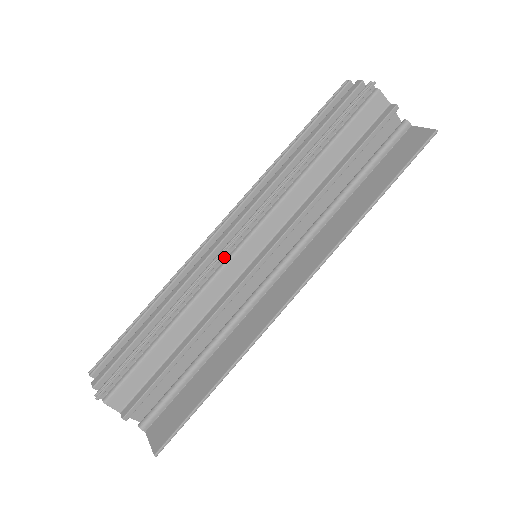
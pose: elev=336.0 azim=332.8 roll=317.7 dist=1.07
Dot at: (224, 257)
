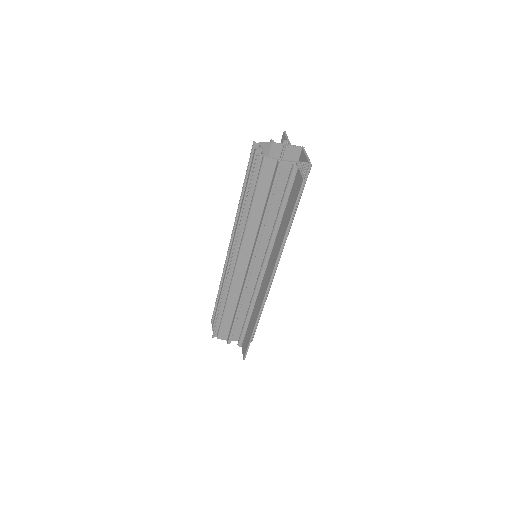
Dot at: (232, 271)
